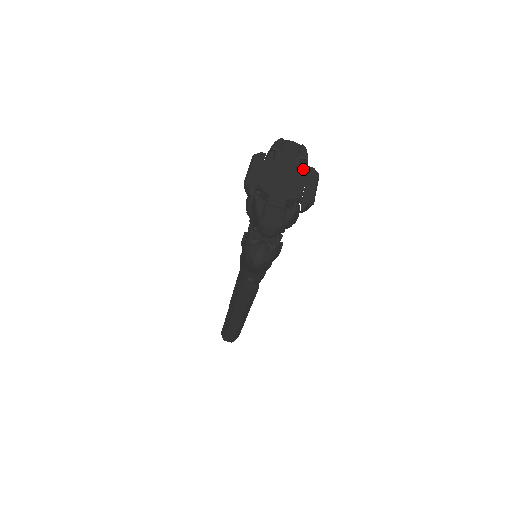
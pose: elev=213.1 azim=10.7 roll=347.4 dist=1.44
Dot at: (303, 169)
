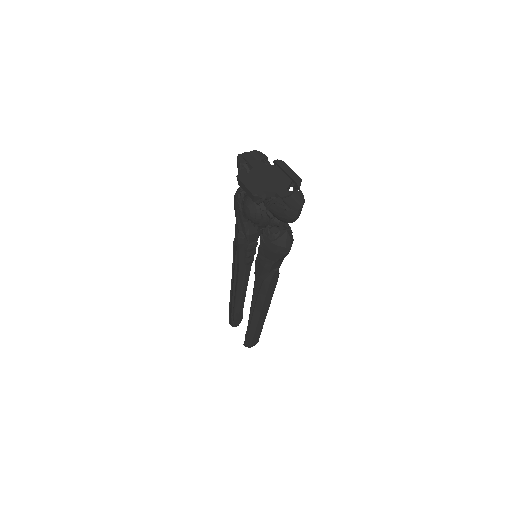
Dot at: occluded
